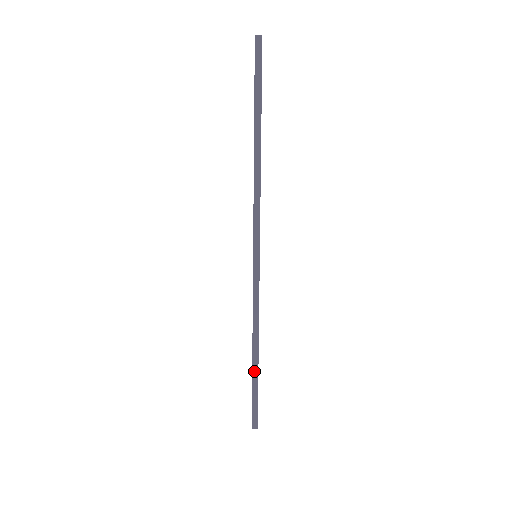
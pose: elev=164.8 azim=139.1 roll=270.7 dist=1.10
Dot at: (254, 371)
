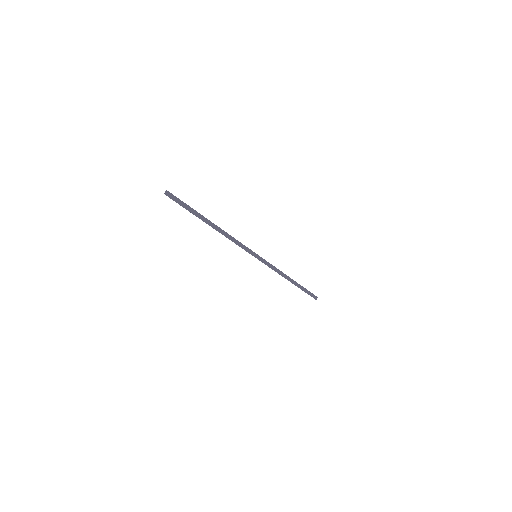
Dot at: (297, 286)
